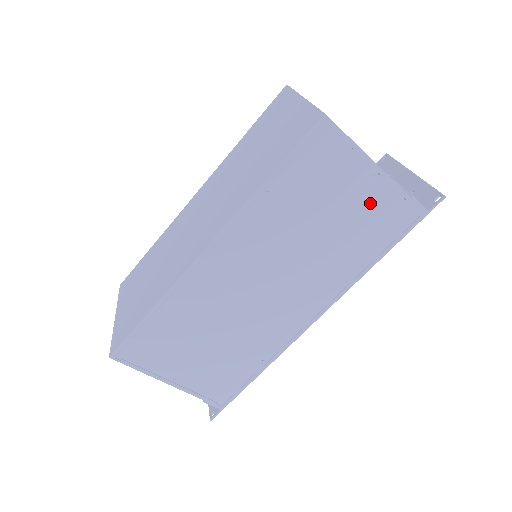
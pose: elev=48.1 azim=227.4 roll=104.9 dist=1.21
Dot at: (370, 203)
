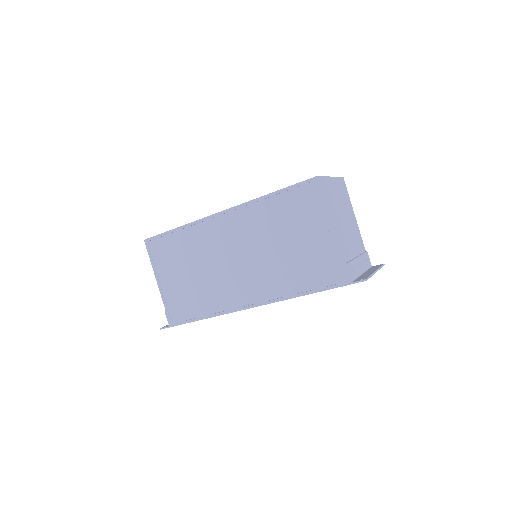
Dot at: (318, 249)
